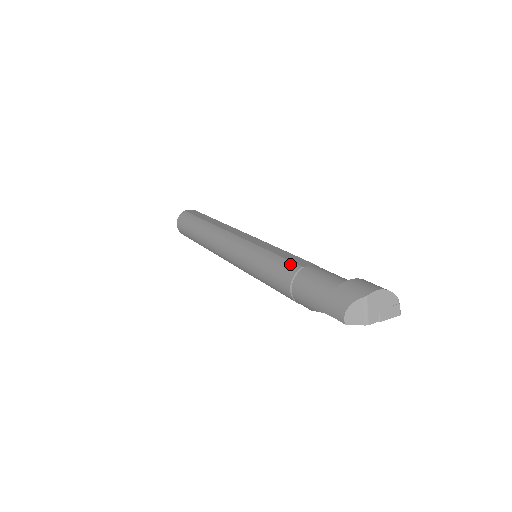
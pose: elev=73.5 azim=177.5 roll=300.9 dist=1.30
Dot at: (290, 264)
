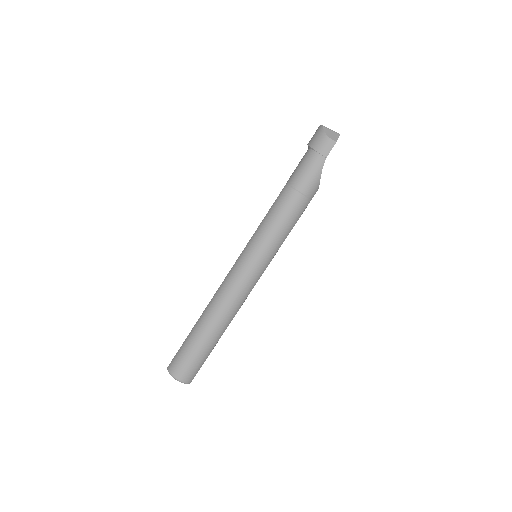
Dot at: (280, 195)
